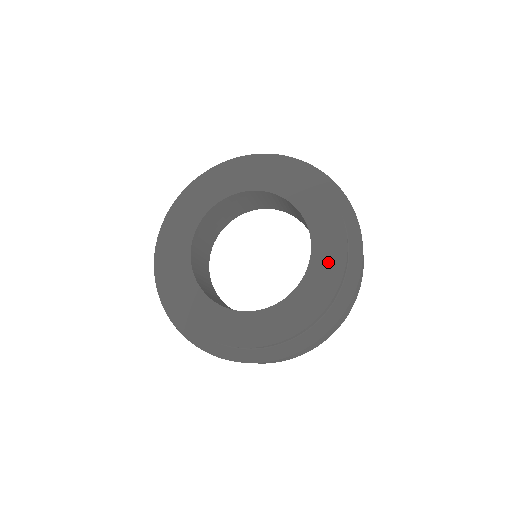
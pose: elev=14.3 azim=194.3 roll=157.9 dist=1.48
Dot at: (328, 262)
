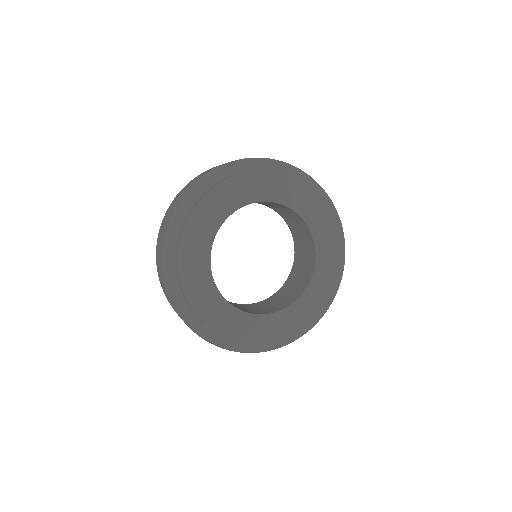
Dot at: (285, 324)
